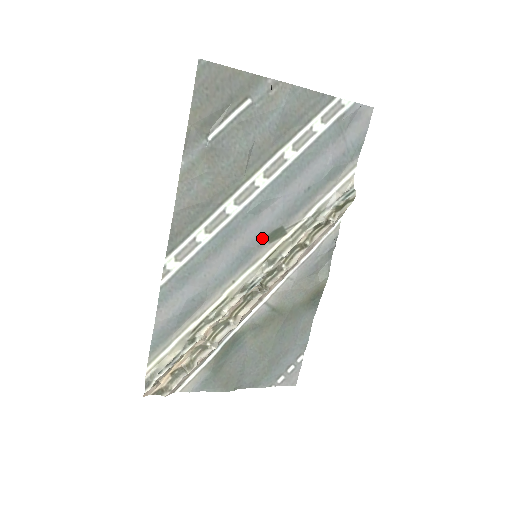
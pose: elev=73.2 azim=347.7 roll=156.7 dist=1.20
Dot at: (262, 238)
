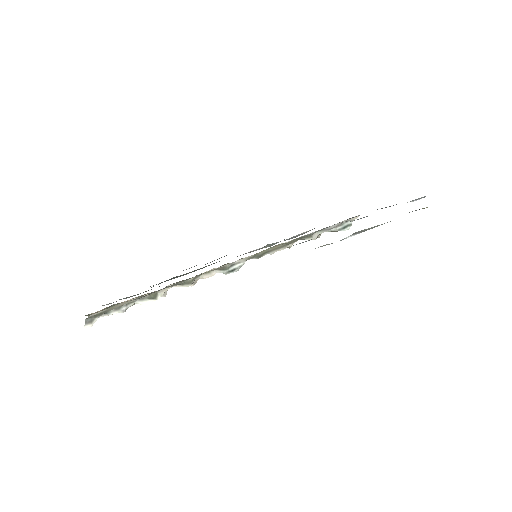
Dot at: occluded
